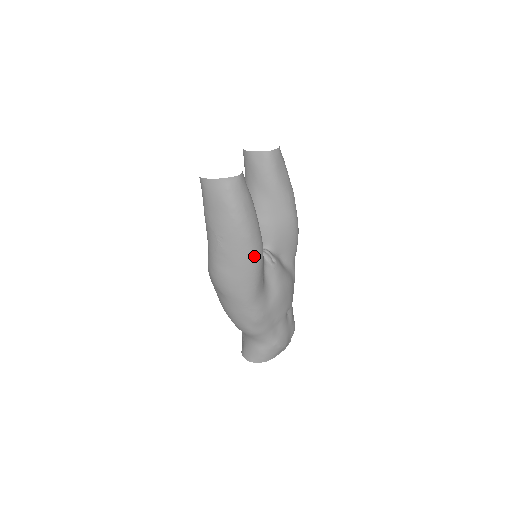
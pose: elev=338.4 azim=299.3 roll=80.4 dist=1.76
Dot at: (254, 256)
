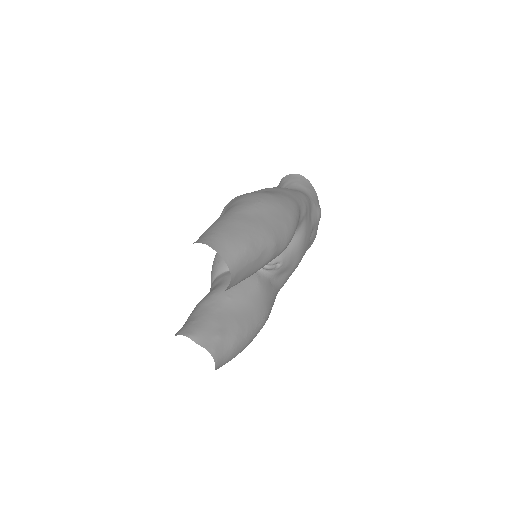
Dot at: occluded
